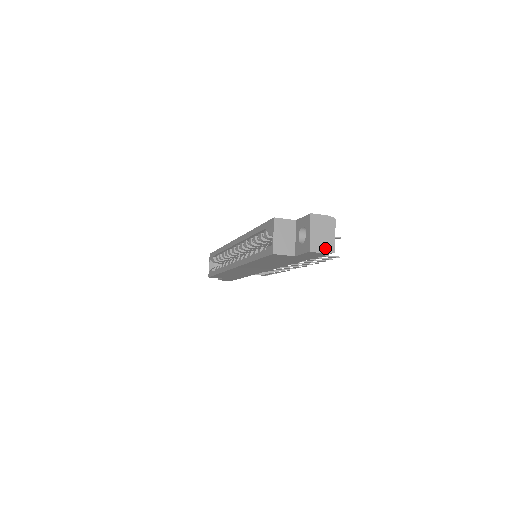
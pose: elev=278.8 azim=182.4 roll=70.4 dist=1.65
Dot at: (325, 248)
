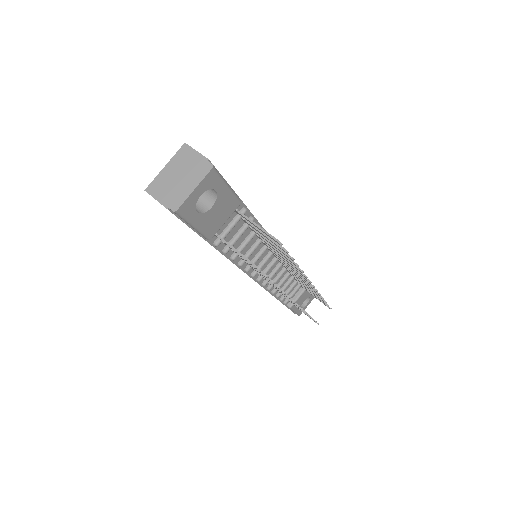
Dot at: (167, 198)
